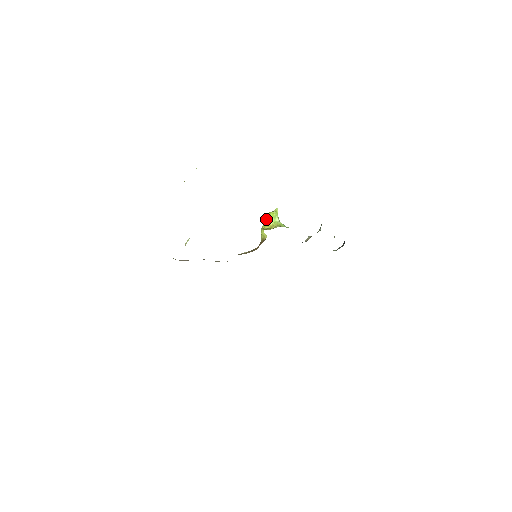
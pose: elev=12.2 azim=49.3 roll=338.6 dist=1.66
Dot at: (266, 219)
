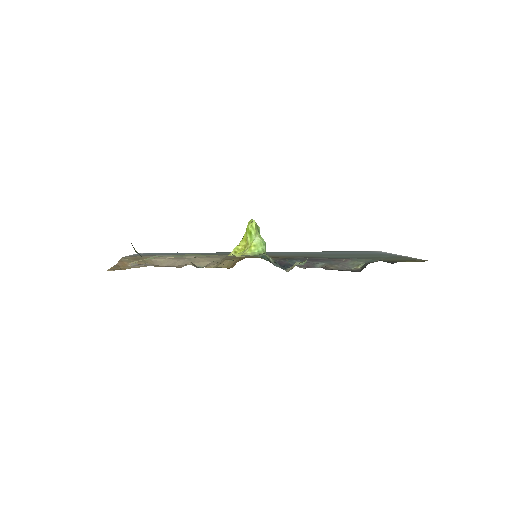
Dot at: occluded
